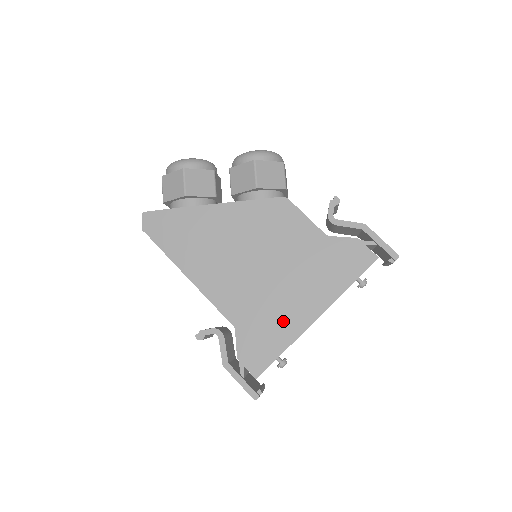
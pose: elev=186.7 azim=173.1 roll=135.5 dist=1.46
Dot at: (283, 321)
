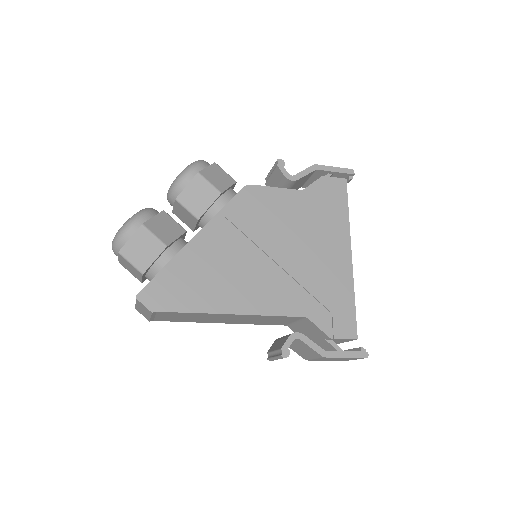
Dot at: (333, 278)
